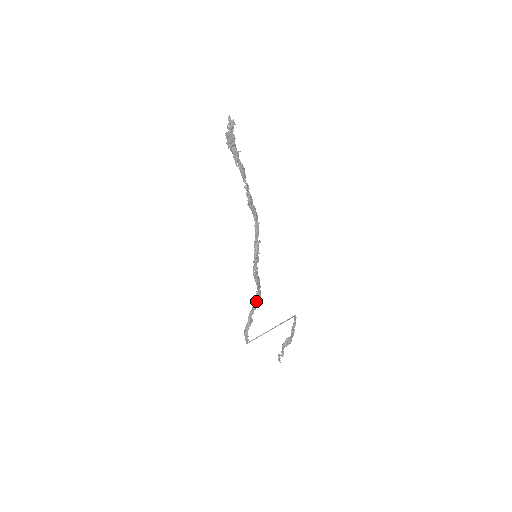
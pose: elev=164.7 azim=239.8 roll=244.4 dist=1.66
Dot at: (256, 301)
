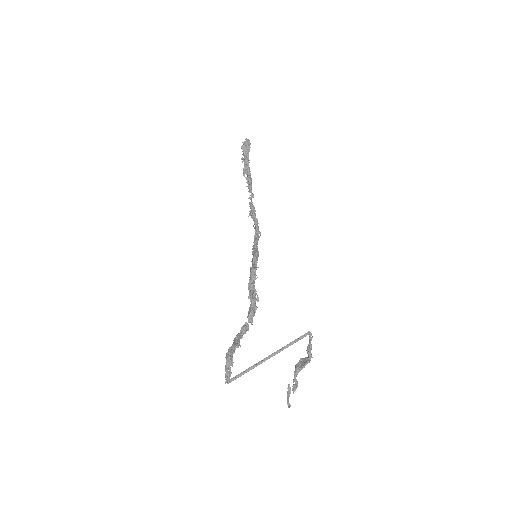
Dot at: (249, 315)
